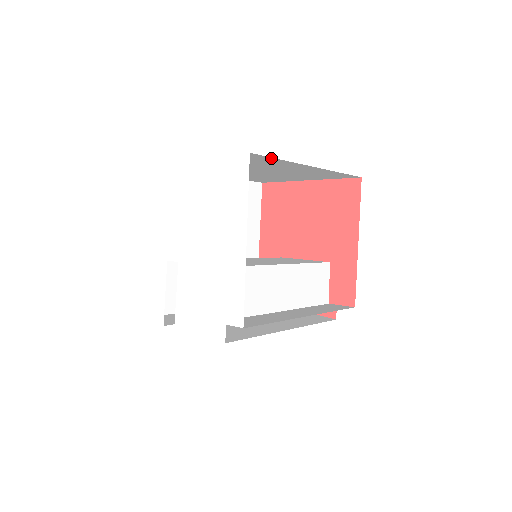
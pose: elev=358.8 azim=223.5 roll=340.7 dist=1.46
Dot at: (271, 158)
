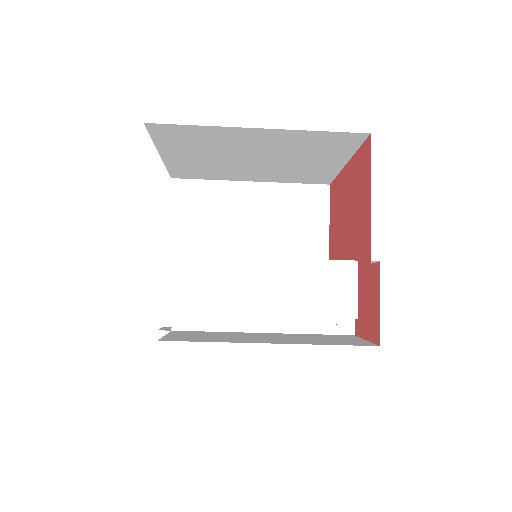
Dot at: (183, 126)
